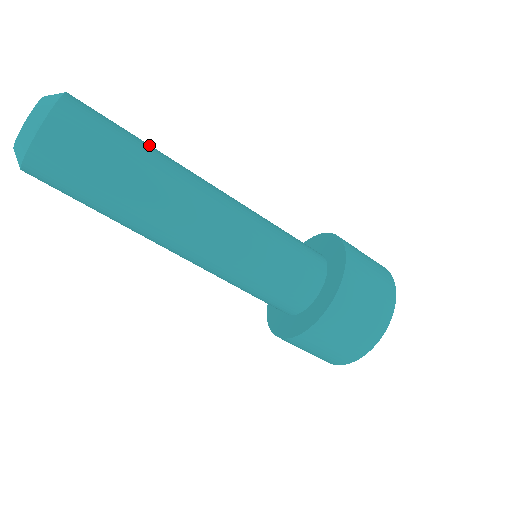
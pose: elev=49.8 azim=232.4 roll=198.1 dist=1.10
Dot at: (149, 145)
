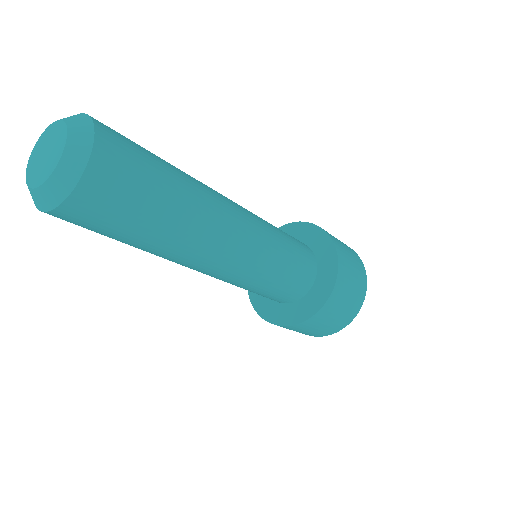
Dot at: (172, 165)
